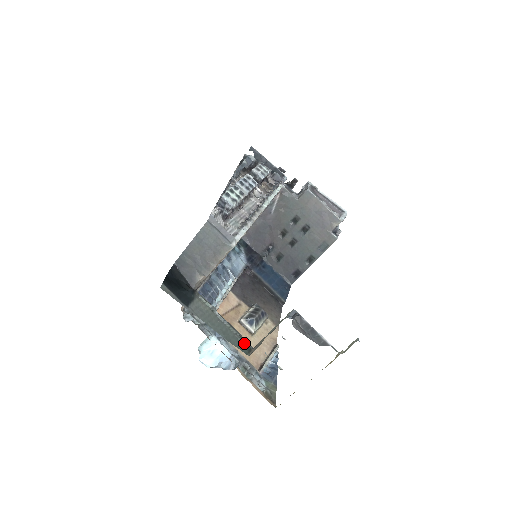
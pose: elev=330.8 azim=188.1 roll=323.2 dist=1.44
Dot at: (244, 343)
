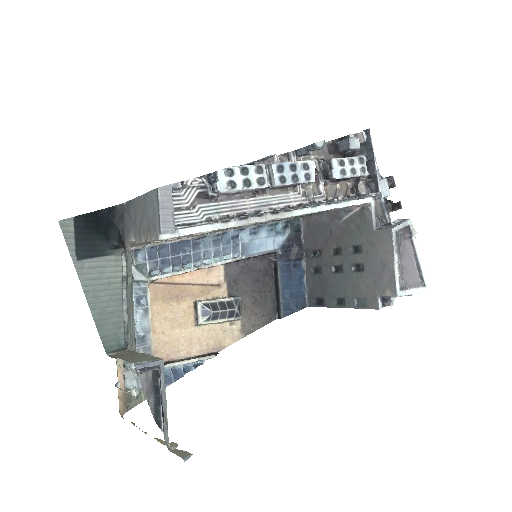
Dot at: (123, 337)
